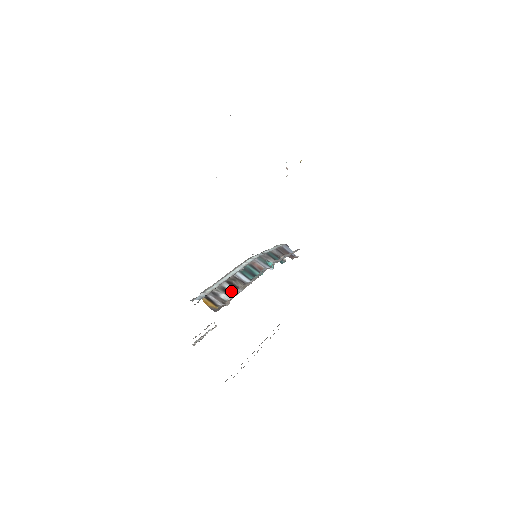
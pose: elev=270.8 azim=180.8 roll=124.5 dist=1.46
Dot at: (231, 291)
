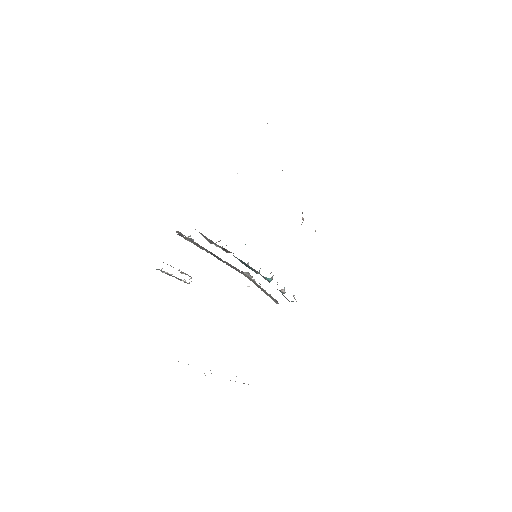
Dot at: occluded
